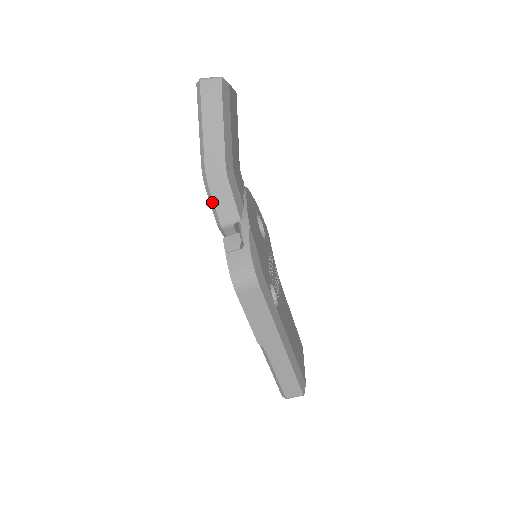
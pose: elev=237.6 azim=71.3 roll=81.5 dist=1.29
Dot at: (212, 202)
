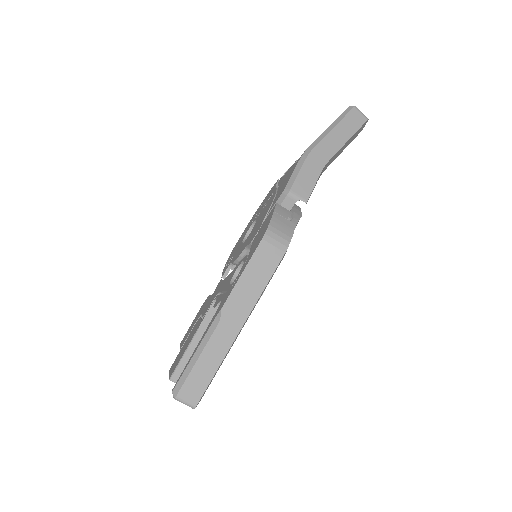
Dot at: (297, 171)
